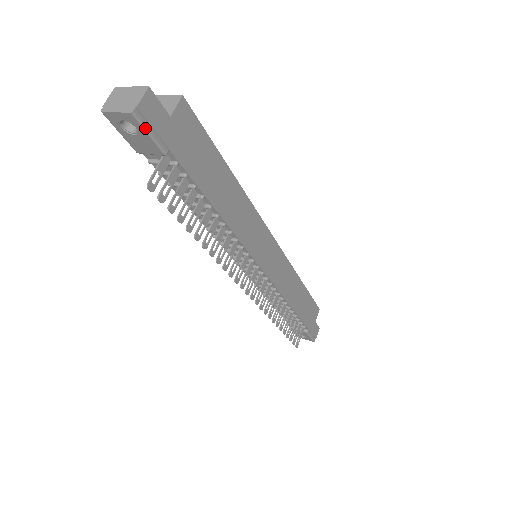
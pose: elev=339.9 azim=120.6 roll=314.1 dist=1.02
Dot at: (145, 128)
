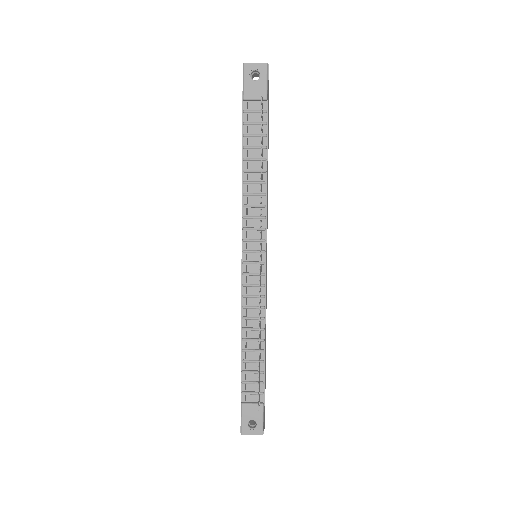
Dot at: (267, 76)
